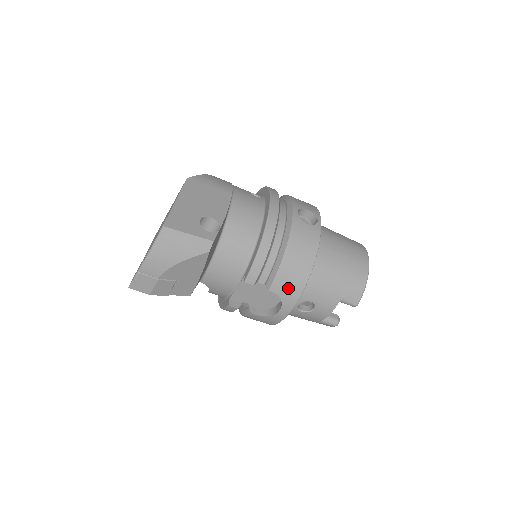
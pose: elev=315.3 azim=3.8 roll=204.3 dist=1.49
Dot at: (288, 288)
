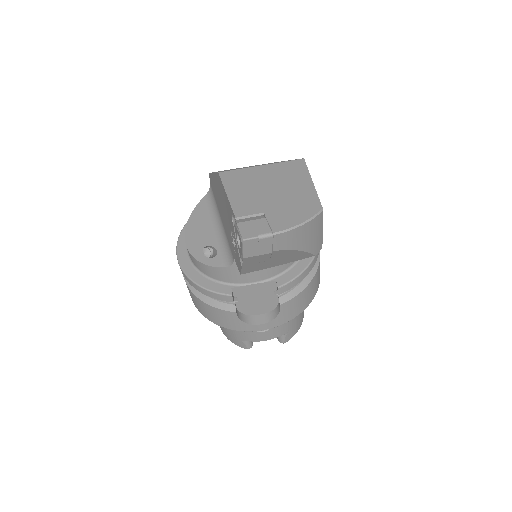
Dot at: (290, 311)
